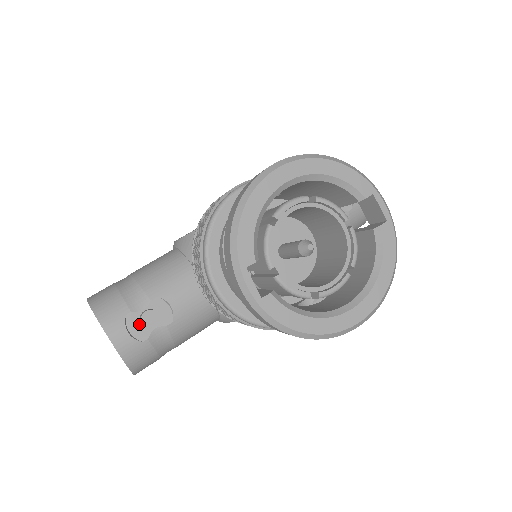
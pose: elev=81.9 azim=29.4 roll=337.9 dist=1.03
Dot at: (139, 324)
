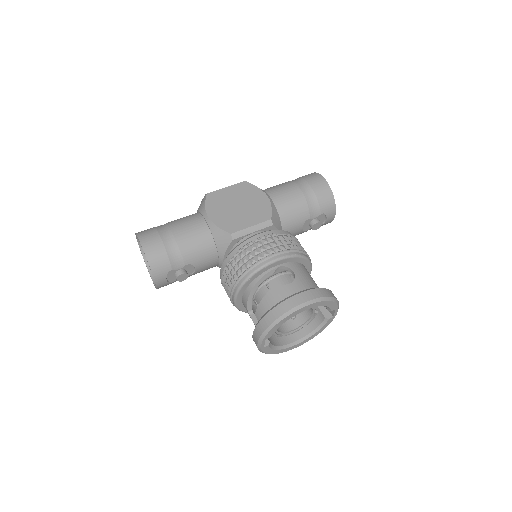
Dot at: (174, 275)
